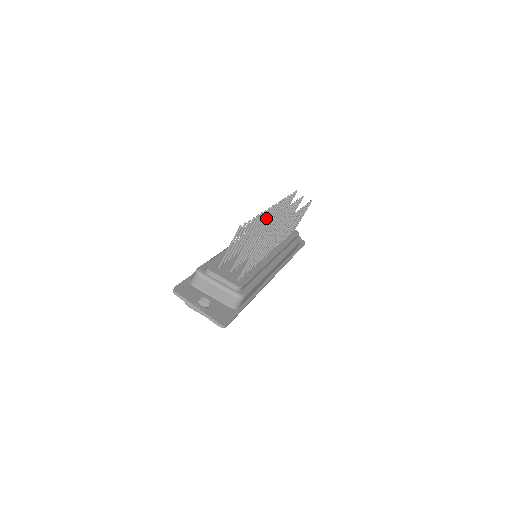
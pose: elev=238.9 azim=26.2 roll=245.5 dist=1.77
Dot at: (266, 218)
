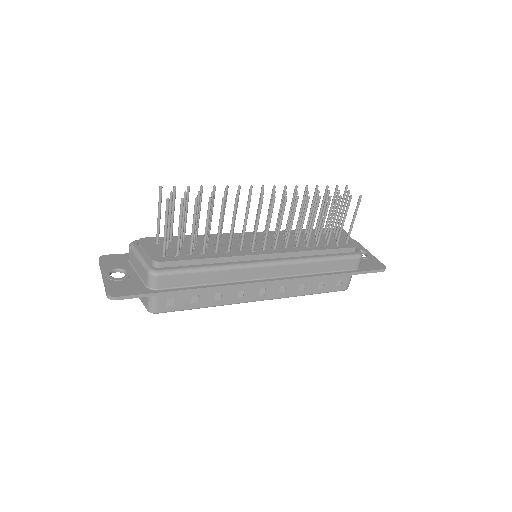
Dot at: occluded
